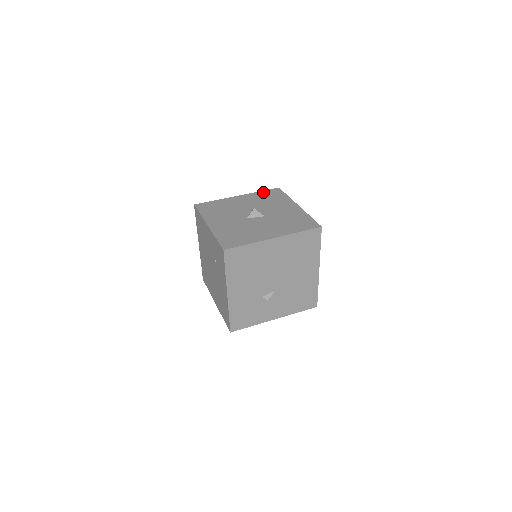
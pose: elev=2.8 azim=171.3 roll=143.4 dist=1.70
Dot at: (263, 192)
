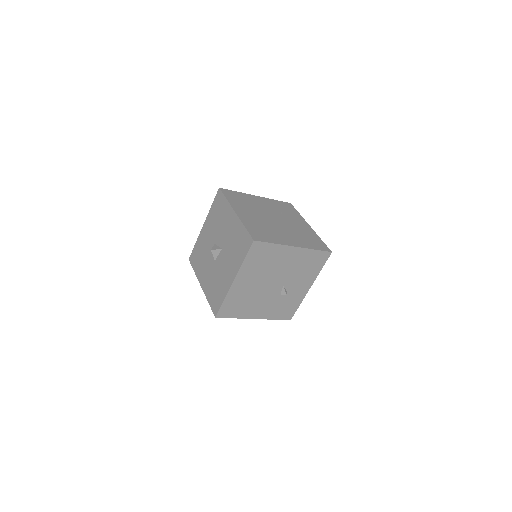
Dot at: (213, 206)
